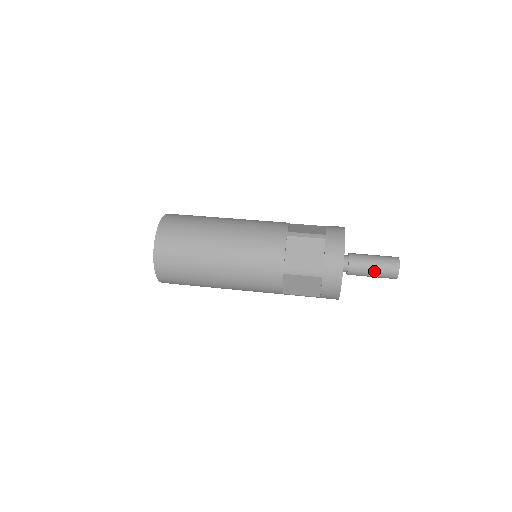
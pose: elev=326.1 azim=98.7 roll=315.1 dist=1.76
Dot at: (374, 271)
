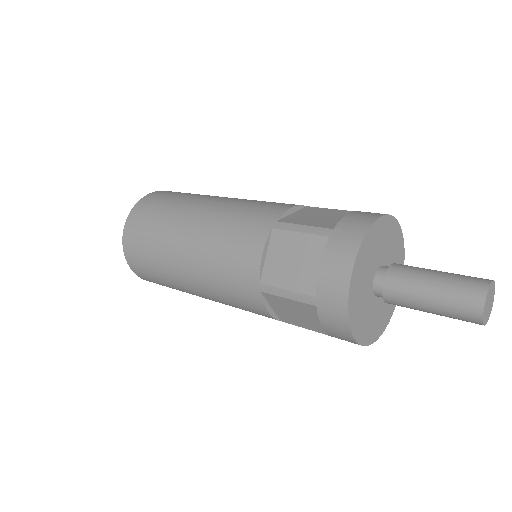
Dot at: (431, 304)
